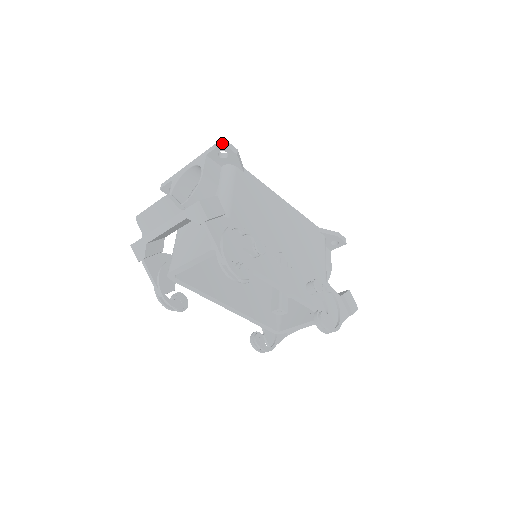
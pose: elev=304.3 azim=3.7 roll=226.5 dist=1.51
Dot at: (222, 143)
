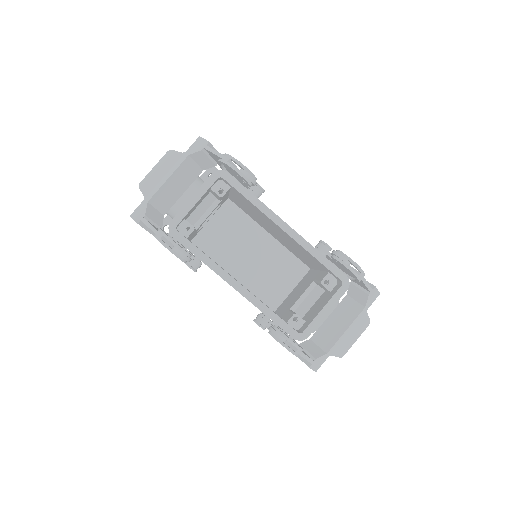
Dot at: occluded
